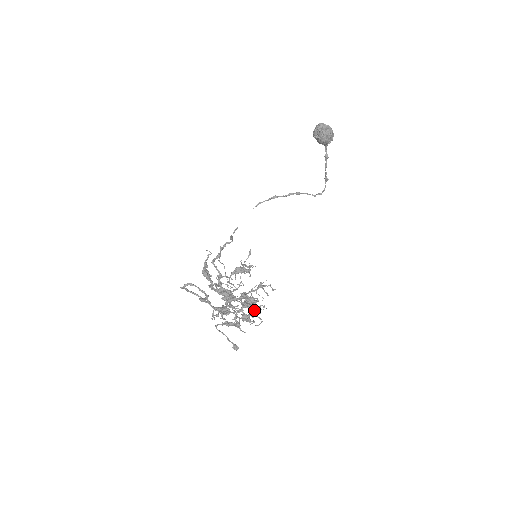
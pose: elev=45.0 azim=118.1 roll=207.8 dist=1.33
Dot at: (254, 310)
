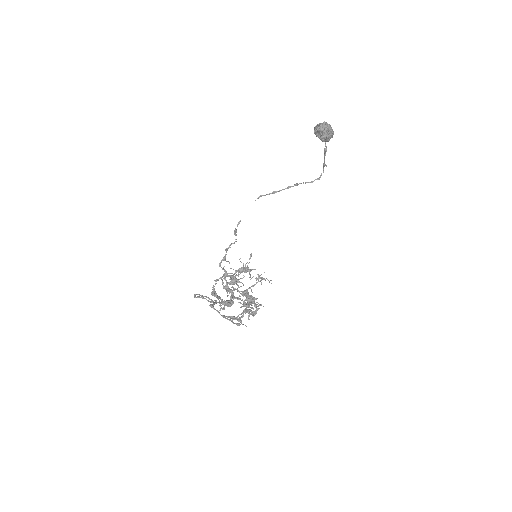
Dot at: (253, 314)
